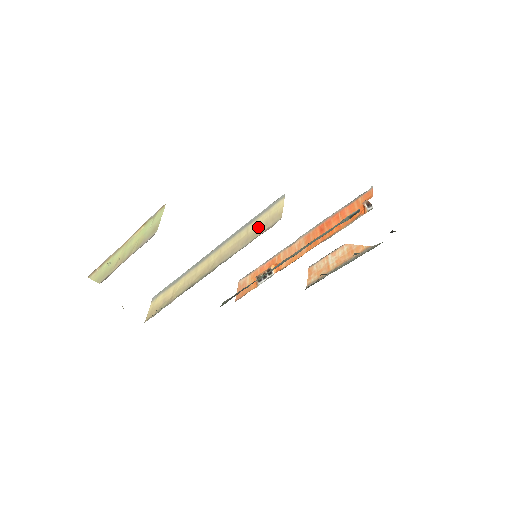
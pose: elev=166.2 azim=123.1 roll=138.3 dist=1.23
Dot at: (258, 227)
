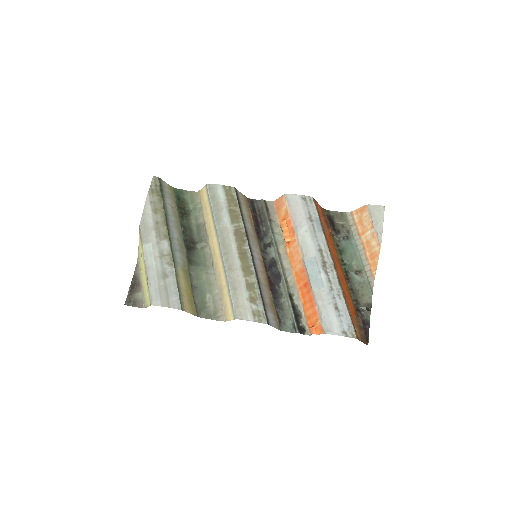
Dot at: (225, 299)
